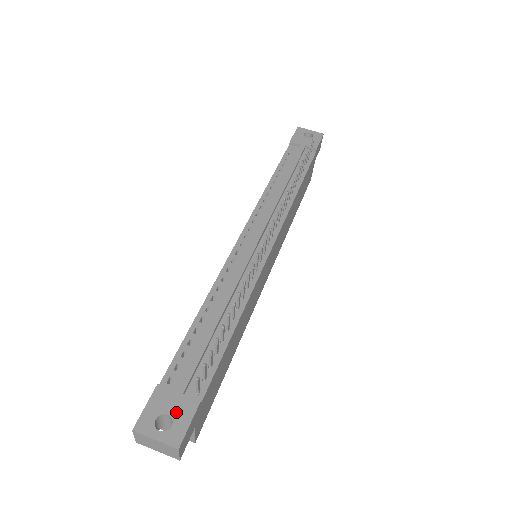
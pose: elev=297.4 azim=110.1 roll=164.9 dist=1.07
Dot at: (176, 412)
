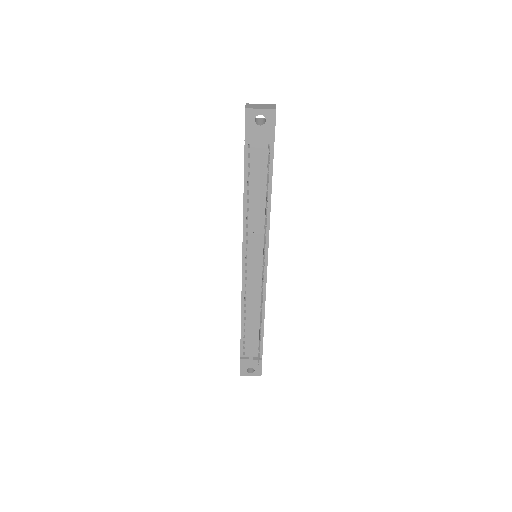
Dot at: (254, 366)
